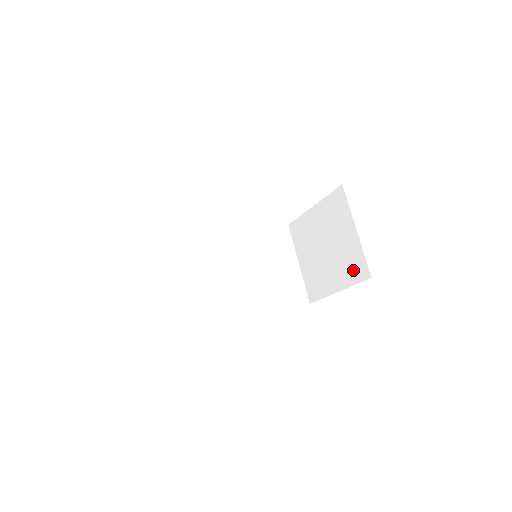
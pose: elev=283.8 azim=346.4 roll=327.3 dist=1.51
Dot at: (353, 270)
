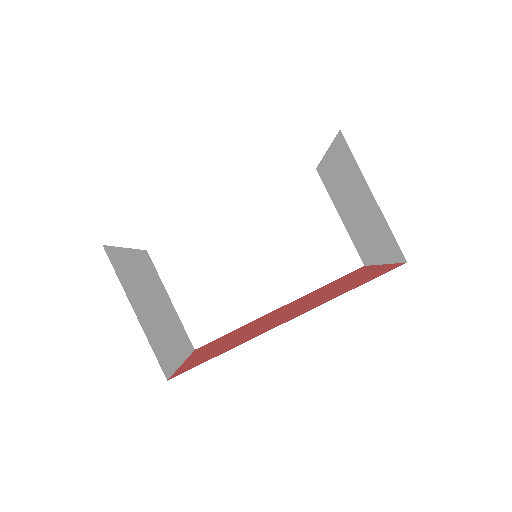
Dot at: (387, 245)
